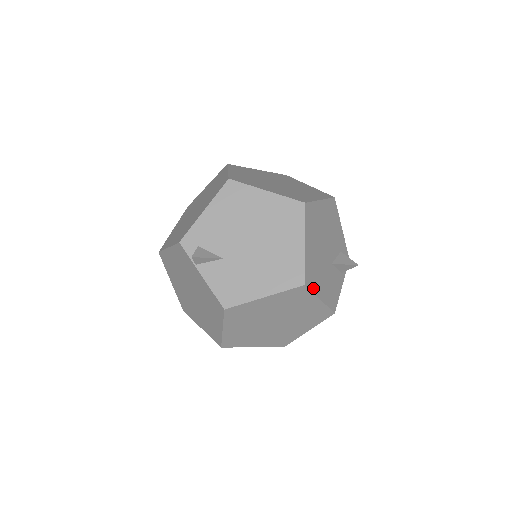
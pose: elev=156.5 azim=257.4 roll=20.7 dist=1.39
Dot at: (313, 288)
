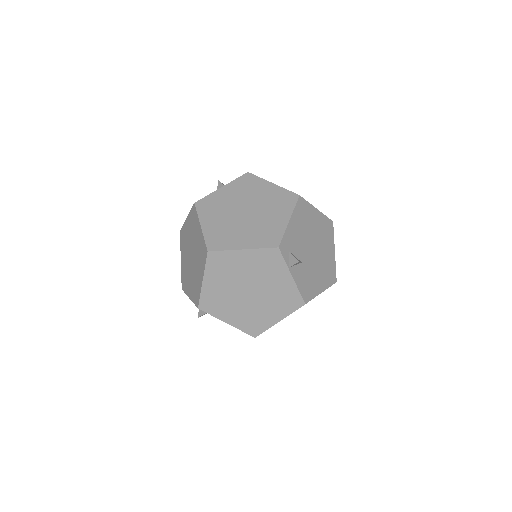
Dot at: occluded
